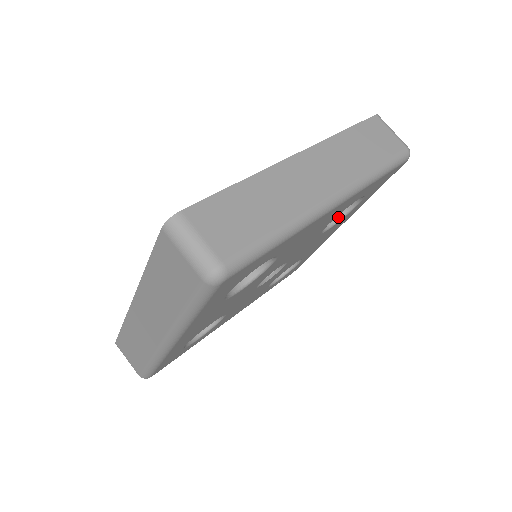
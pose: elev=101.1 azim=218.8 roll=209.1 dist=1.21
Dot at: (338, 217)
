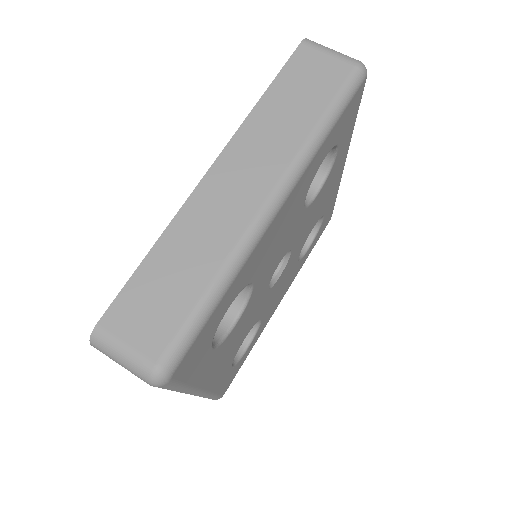
Dot at: occluded
